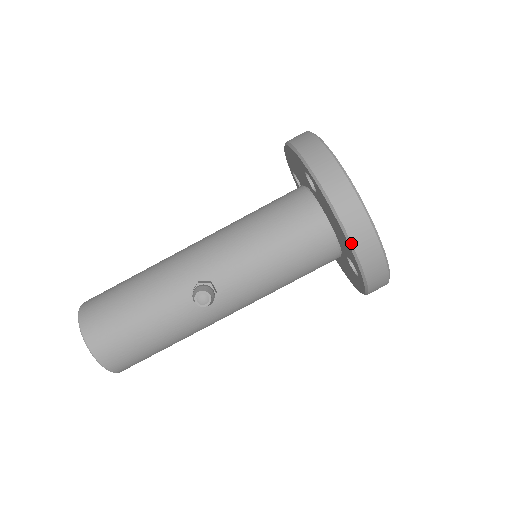
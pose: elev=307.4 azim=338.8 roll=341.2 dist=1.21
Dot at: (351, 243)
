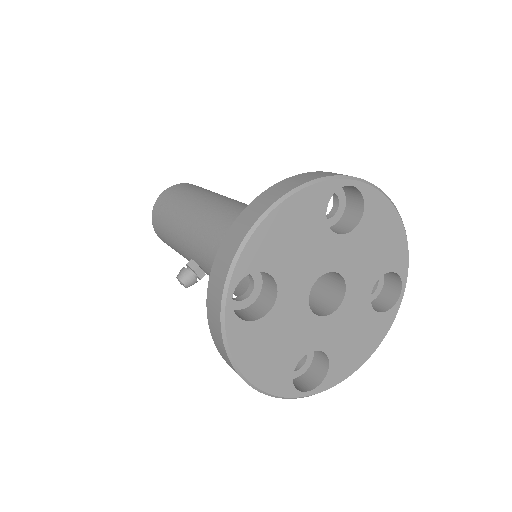
Dot at: occluded
